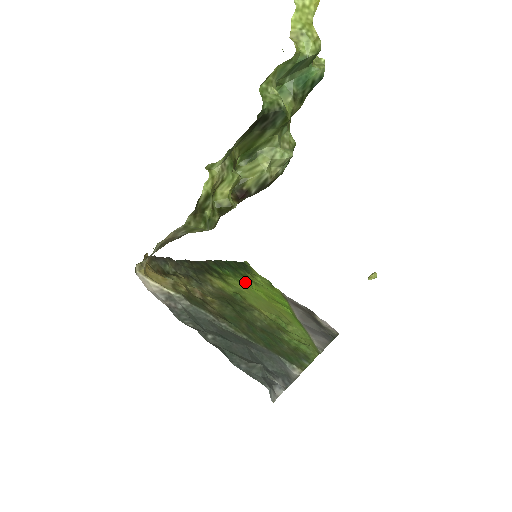
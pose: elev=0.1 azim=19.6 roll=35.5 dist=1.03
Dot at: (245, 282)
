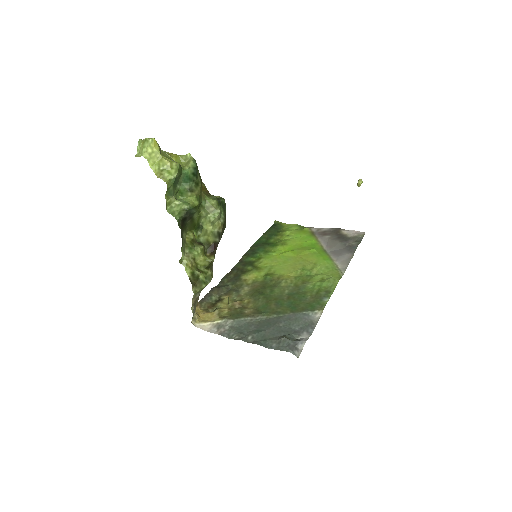
Dot at: (274, 253)
